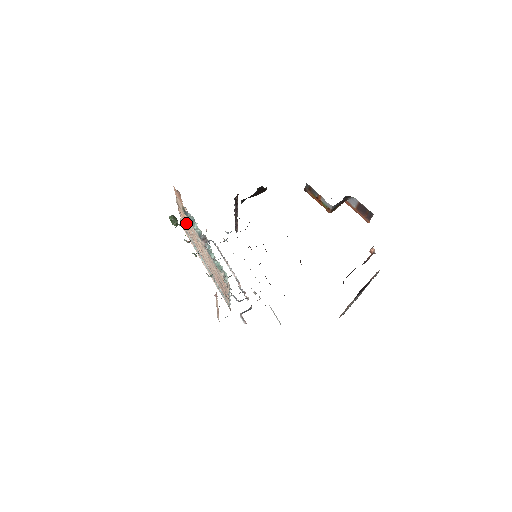
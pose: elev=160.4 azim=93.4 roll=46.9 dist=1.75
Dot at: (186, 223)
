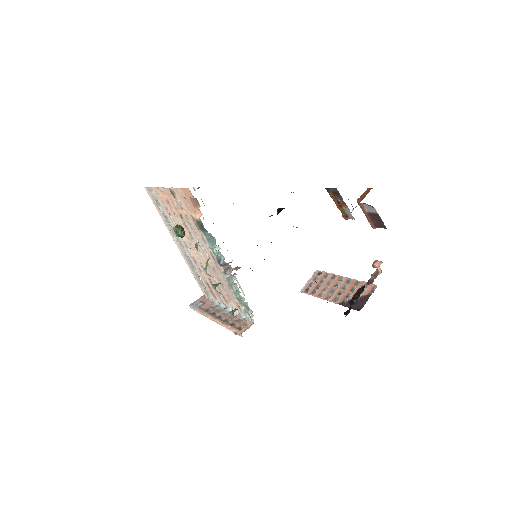
Dot at: (173, 209)
